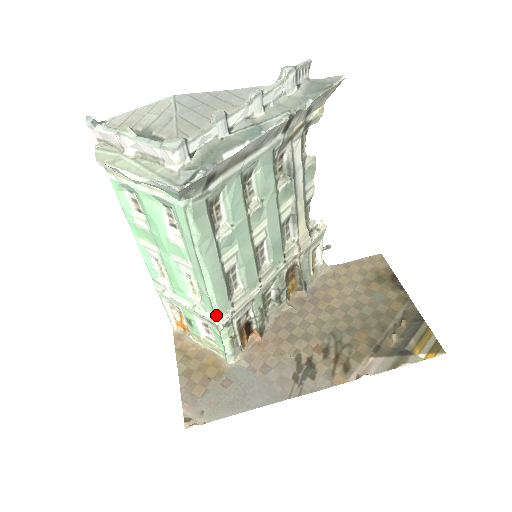
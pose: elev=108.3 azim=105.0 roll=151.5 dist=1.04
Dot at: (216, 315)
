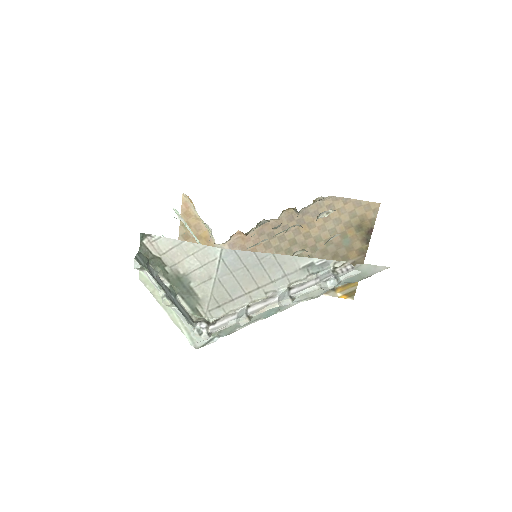
Dot at: occluded
